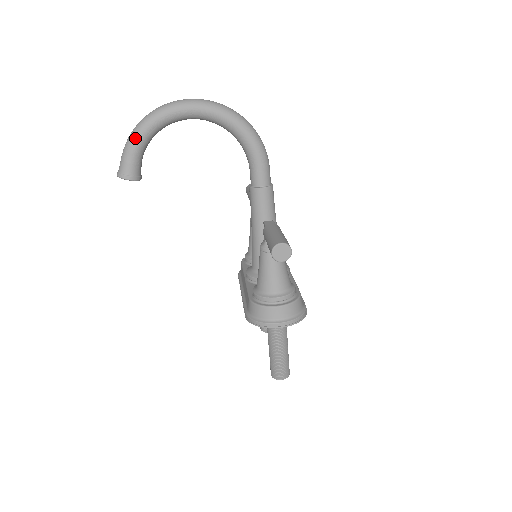
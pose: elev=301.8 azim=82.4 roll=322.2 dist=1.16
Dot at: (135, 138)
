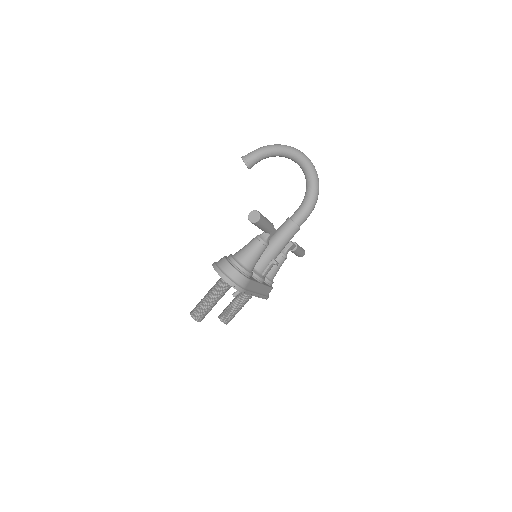
Dot at: (265, 148)
